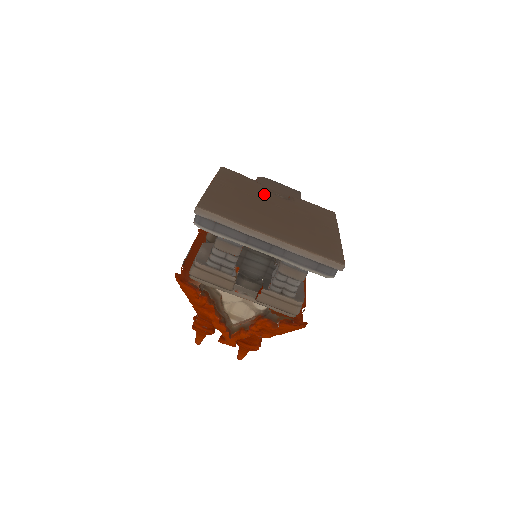
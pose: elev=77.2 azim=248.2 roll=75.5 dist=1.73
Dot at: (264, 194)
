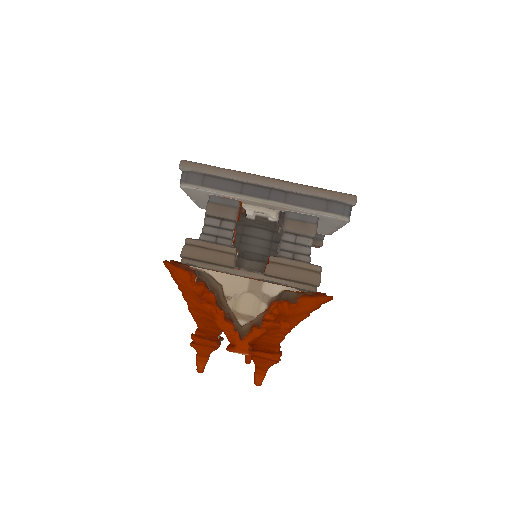
Dot at: occluded
